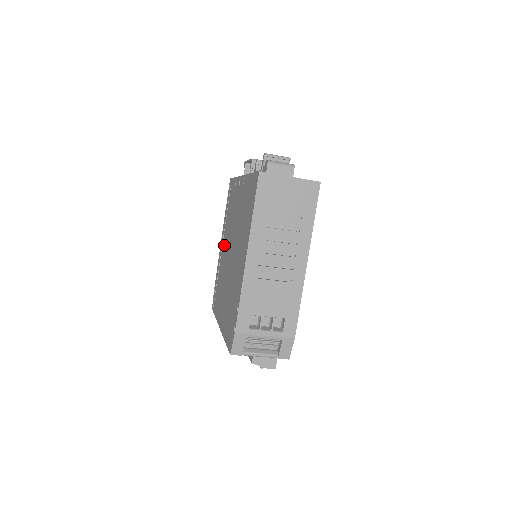
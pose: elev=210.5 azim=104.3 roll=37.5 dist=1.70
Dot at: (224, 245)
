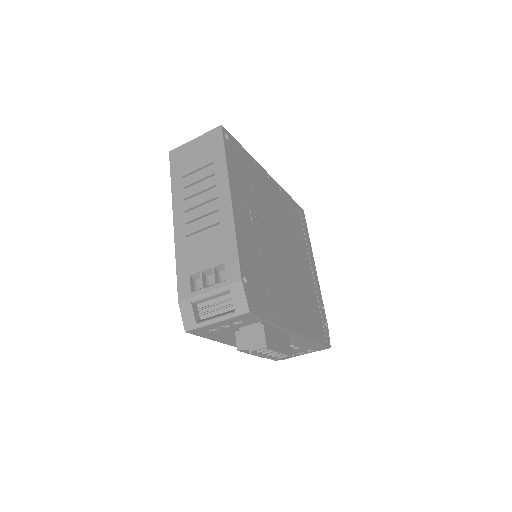
Dot at: occluded
